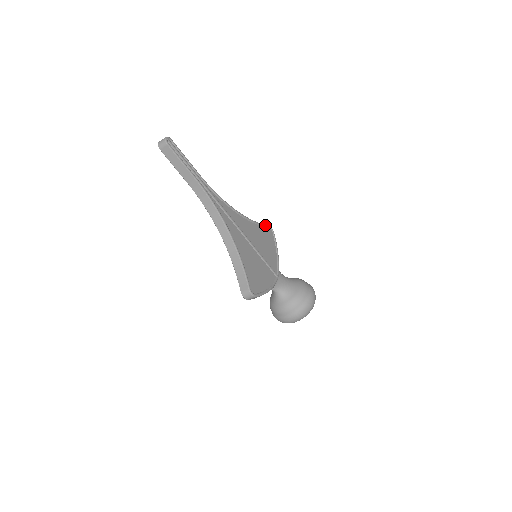
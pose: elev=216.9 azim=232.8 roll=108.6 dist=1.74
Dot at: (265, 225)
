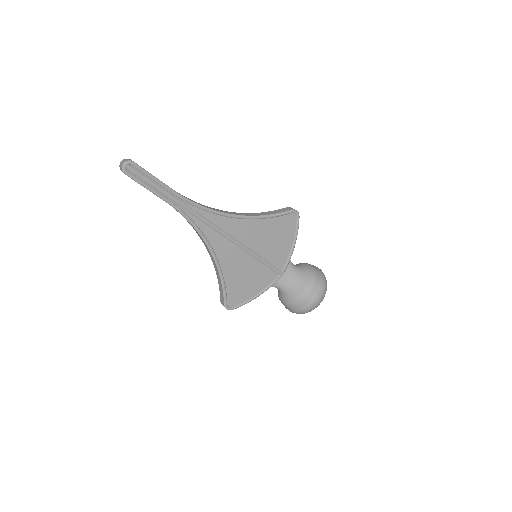
Dot at: (284, 213)
